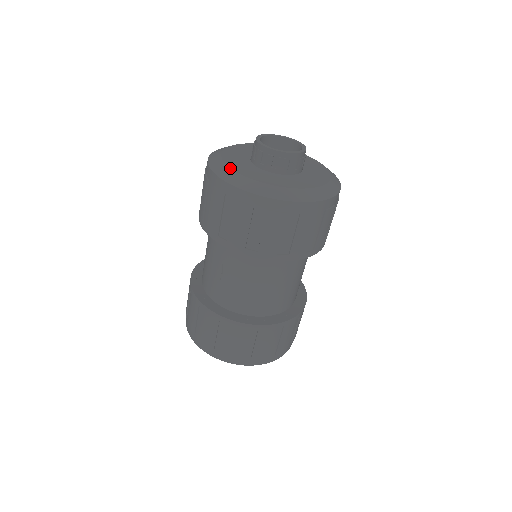
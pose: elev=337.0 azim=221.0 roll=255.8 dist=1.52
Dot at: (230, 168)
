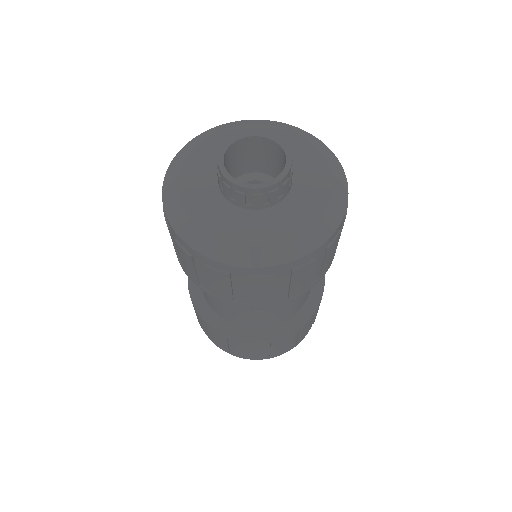
Dot at: (181, 166)
